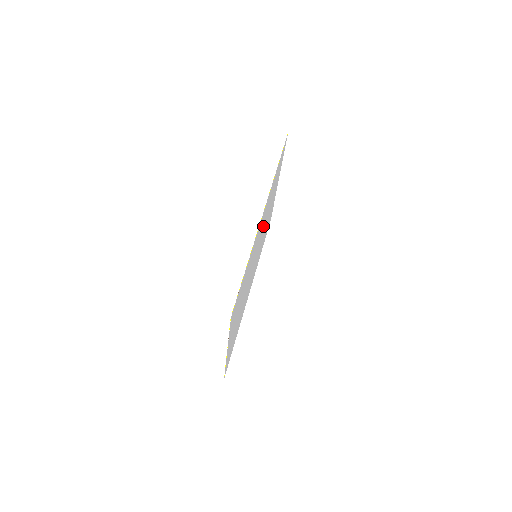
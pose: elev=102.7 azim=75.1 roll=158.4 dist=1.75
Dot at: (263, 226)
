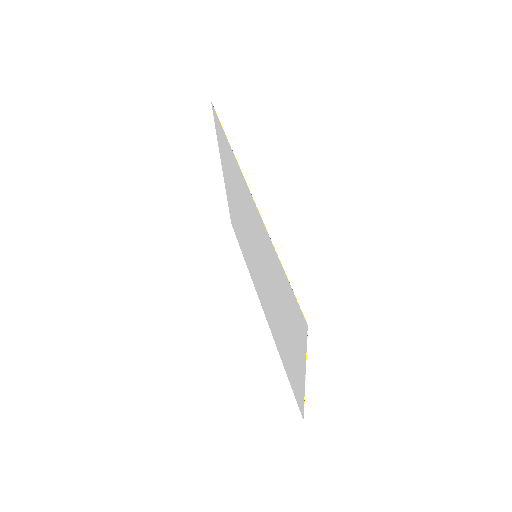
Dot at: (245, 217)
